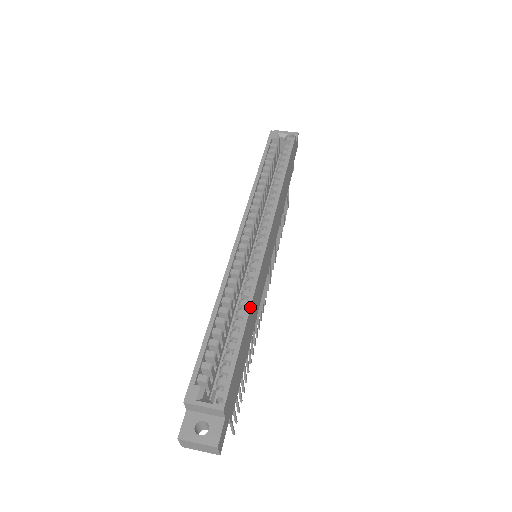
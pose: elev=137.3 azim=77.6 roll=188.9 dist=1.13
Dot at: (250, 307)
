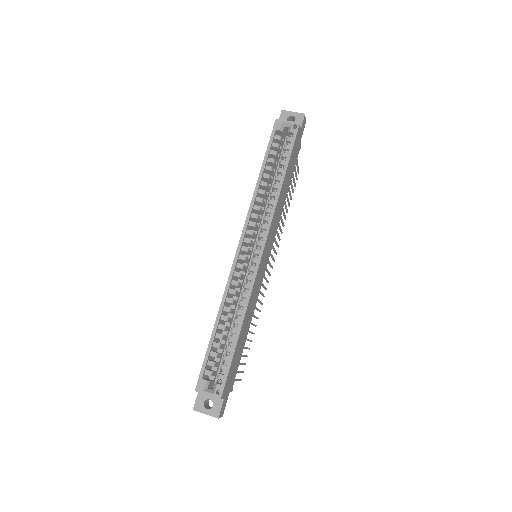
Dot at: (243, 319)
